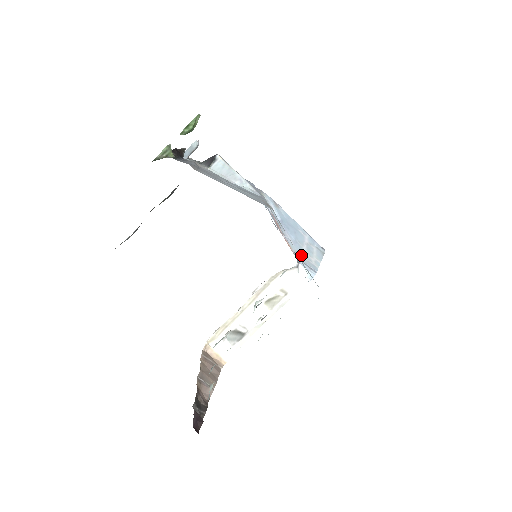
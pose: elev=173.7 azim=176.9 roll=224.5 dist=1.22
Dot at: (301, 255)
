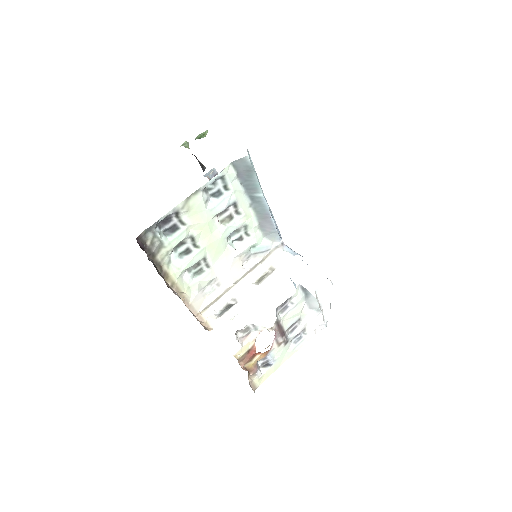
Dot at: occluded
